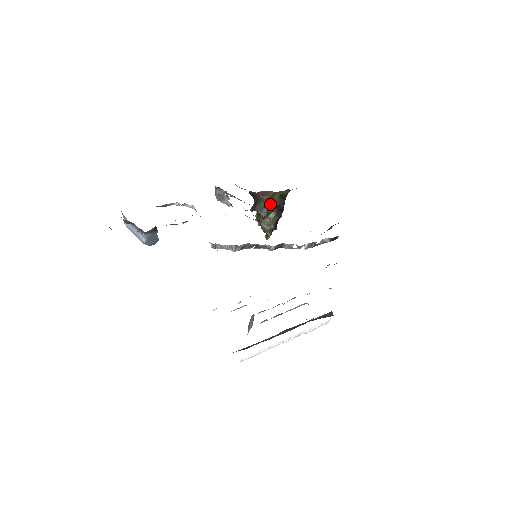
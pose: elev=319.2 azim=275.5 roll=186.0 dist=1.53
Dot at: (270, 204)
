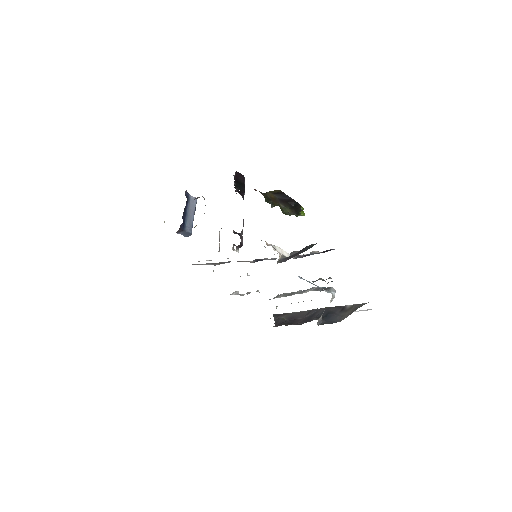
Dot at: (270, 199)
